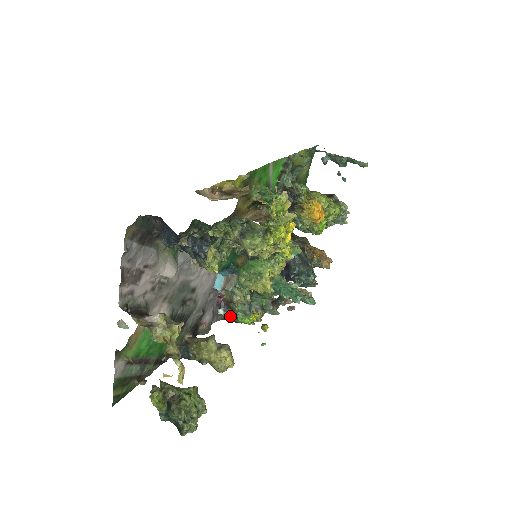
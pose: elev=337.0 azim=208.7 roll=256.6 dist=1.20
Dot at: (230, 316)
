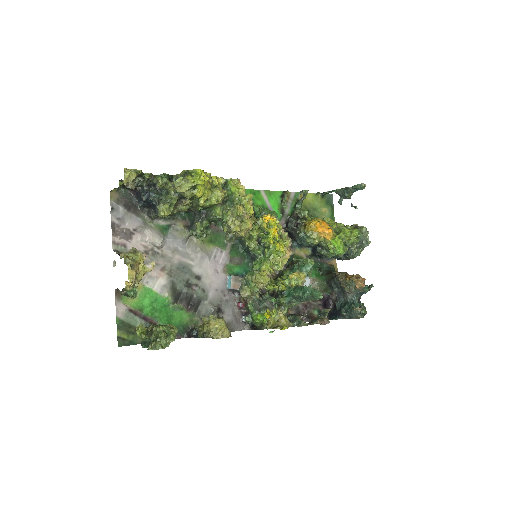
Dot at: (250, 320)
